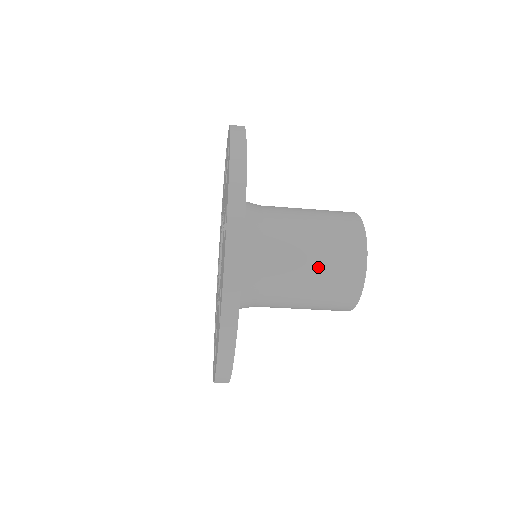
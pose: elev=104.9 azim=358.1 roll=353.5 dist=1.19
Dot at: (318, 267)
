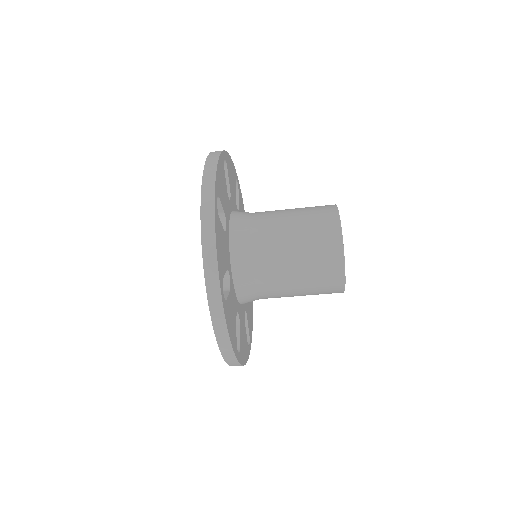
Dot at: (299, 247)
